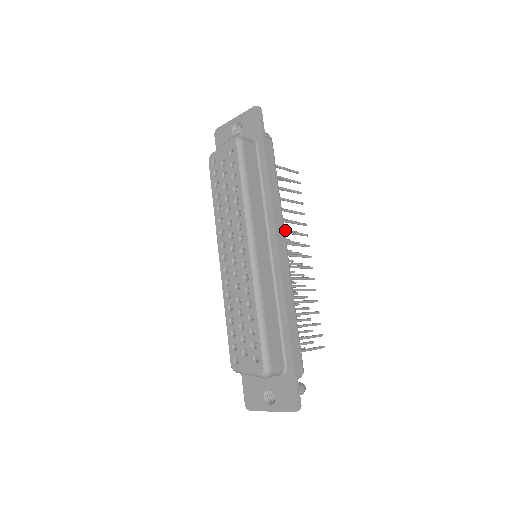
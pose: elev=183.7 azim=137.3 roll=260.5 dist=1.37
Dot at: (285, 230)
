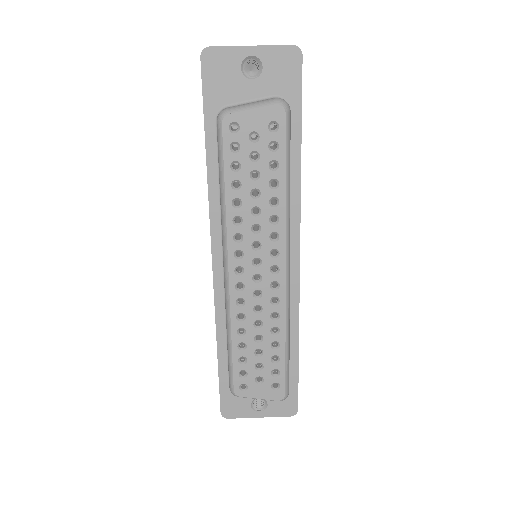
Dot at: occluded
